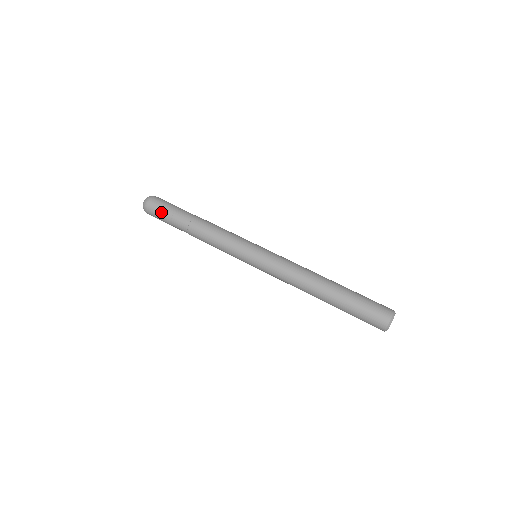
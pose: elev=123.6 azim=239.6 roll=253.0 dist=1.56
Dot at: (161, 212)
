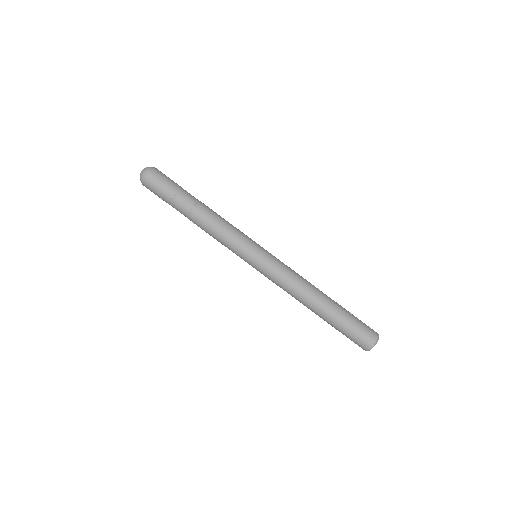
Dot at: (160, 192)
